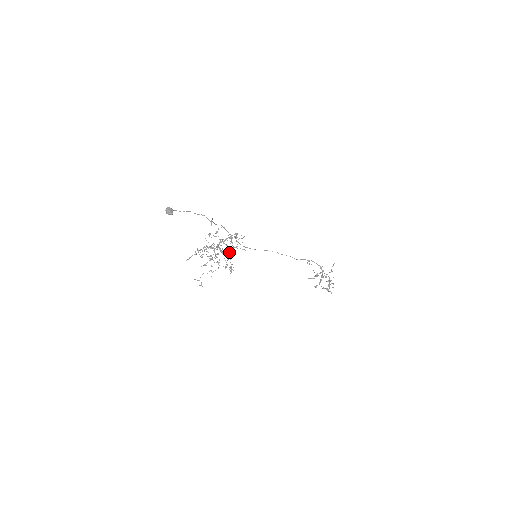
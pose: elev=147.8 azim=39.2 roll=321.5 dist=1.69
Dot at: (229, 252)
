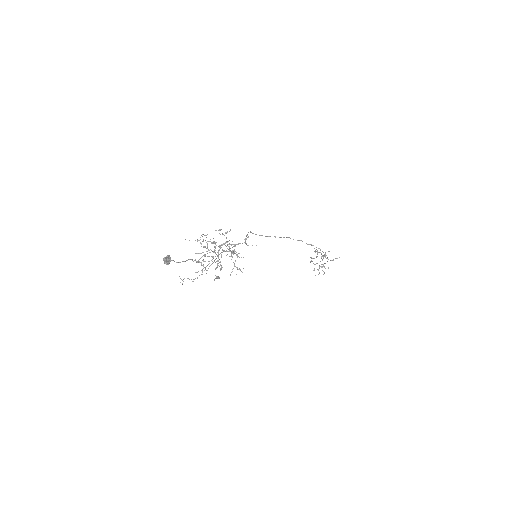
Dot at: occluded
